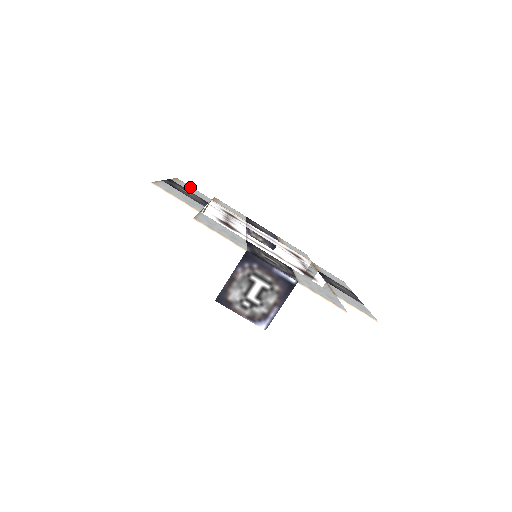
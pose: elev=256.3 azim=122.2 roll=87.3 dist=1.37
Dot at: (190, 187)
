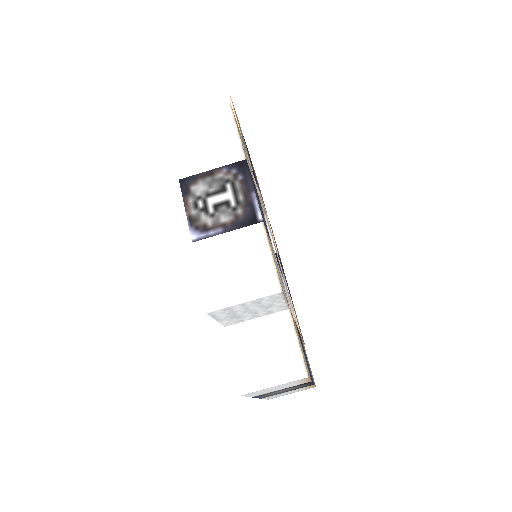
Dot at: occluded
